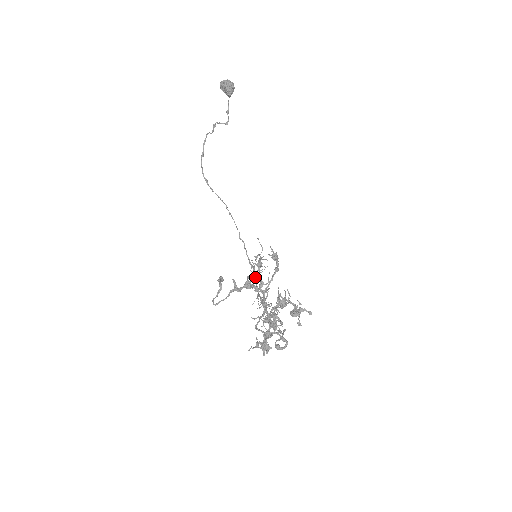
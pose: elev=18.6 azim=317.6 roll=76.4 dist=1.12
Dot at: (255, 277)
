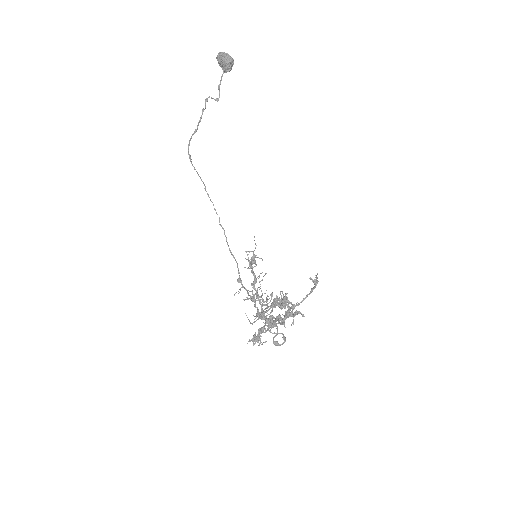
Dot at: (258, 278)
